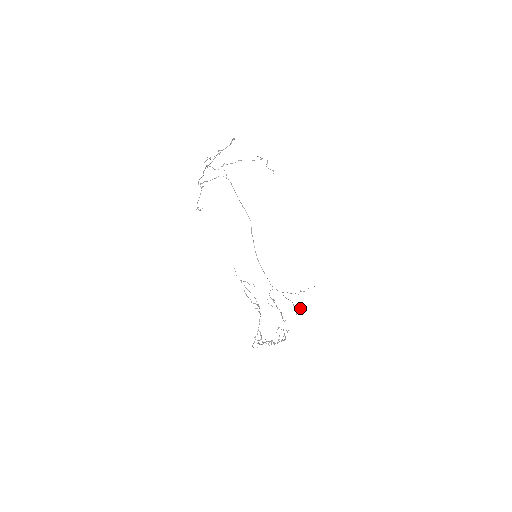
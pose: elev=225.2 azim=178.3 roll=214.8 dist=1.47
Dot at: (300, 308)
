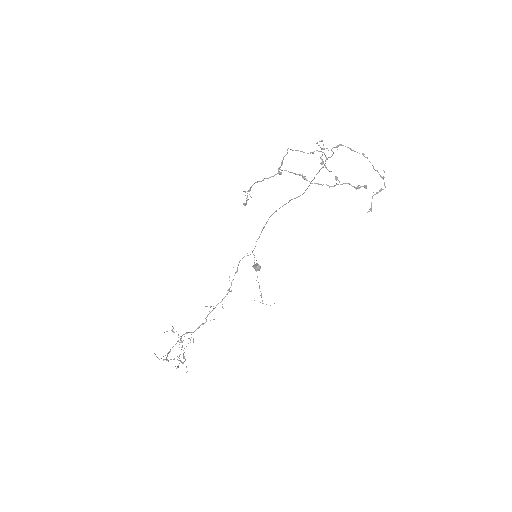
Dot at: (259, 269)
